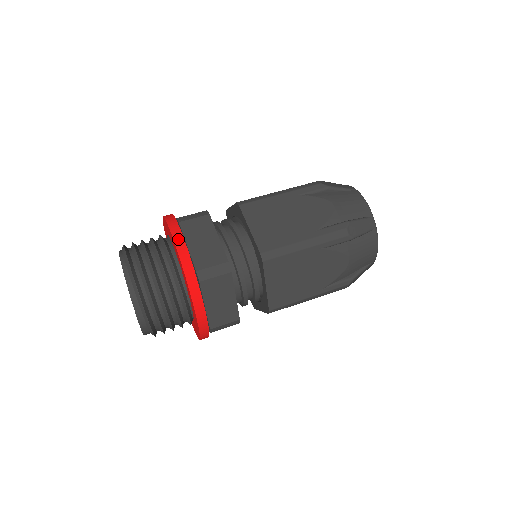
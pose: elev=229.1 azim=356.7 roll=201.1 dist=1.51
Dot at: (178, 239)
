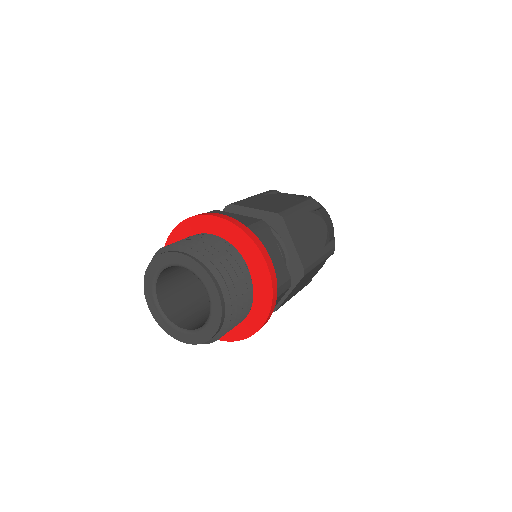
Dot at: (266, 256)
